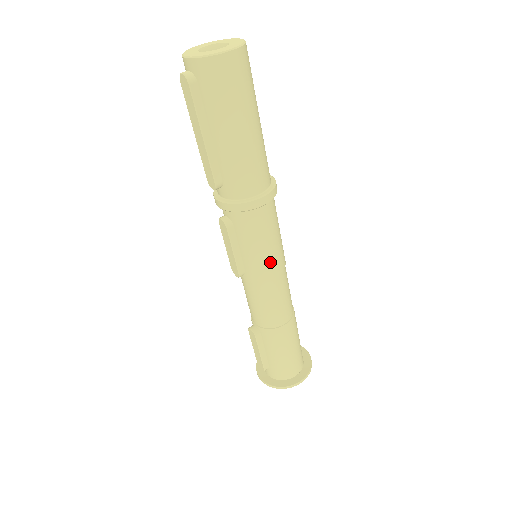
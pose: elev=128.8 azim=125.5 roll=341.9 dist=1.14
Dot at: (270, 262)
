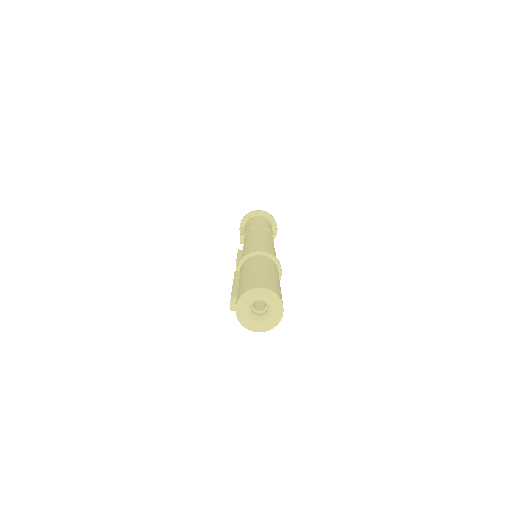
Dot at: occluded
